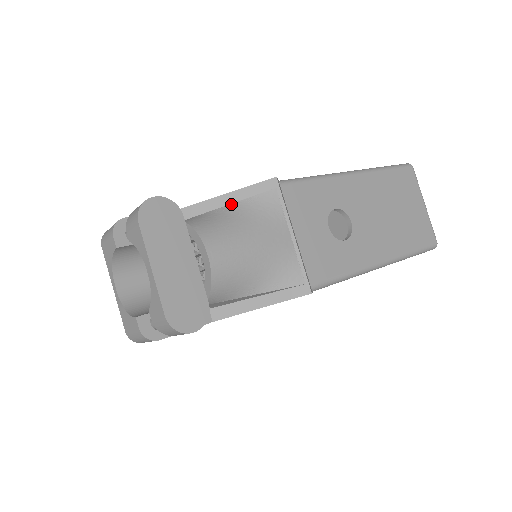
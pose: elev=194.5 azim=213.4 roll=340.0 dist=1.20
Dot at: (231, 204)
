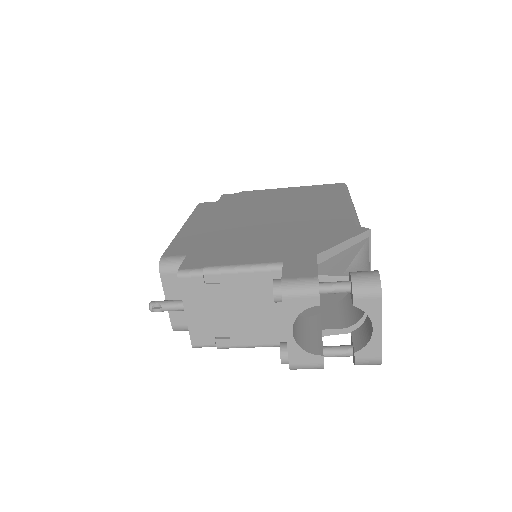
Dot at: (358, 254)
